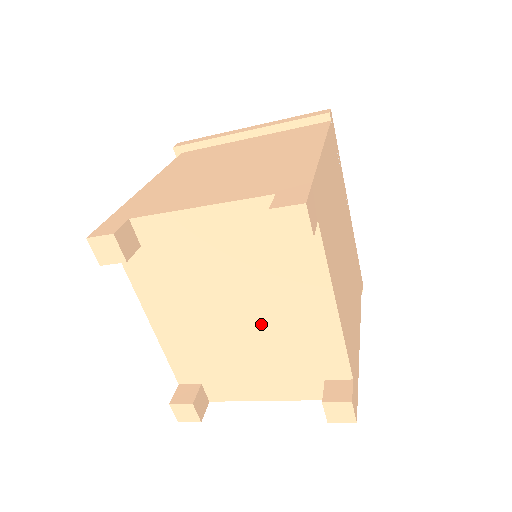
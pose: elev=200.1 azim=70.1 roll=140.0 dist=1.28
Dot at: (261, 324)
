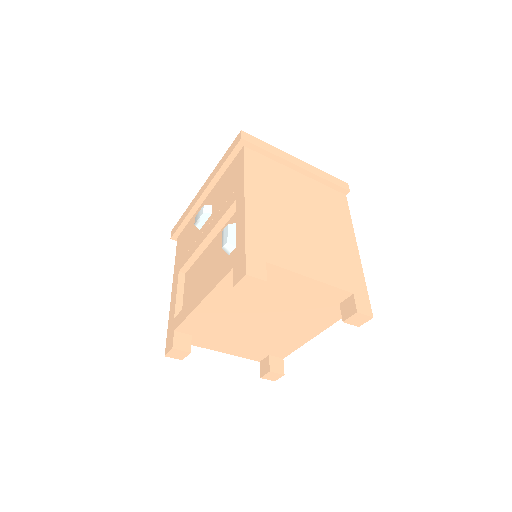
Dot at: (270, 327)
